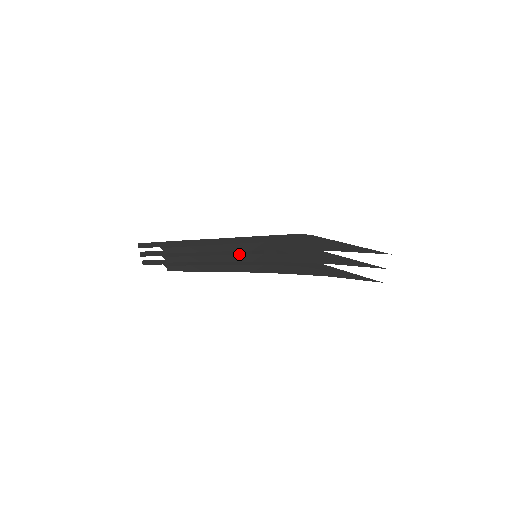
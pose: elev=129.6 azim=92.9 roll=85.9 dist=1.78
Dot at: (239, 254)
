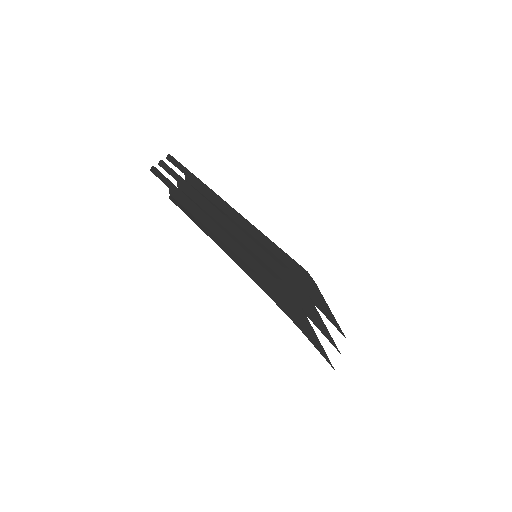
Dot at: (242, 243)
